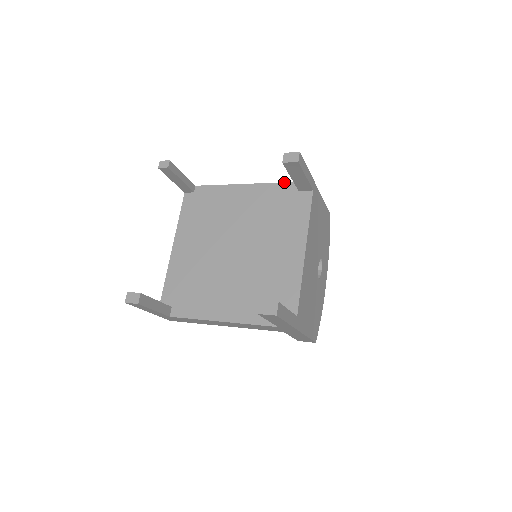
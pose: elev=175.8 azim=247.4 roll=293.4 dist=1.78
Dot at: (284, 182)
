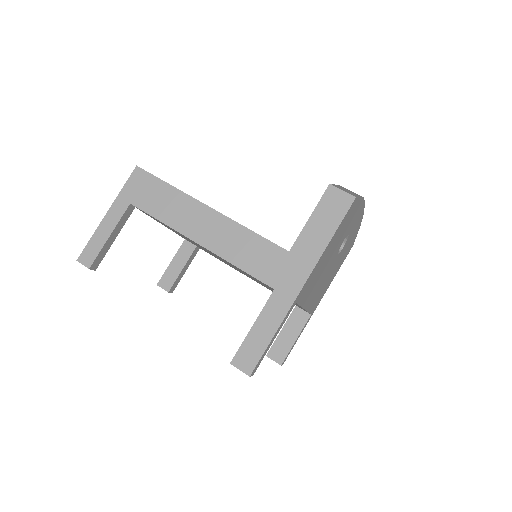
Dot at: occluded
